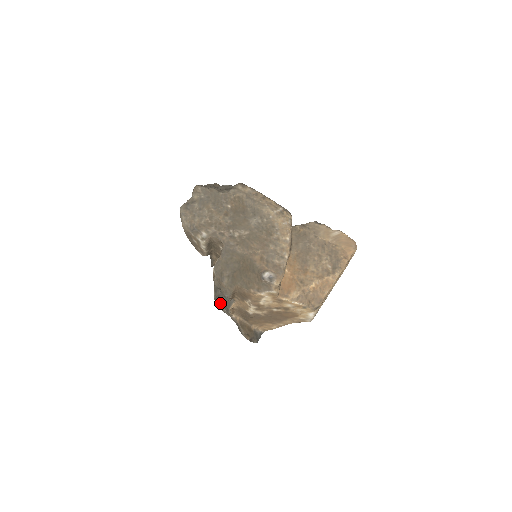
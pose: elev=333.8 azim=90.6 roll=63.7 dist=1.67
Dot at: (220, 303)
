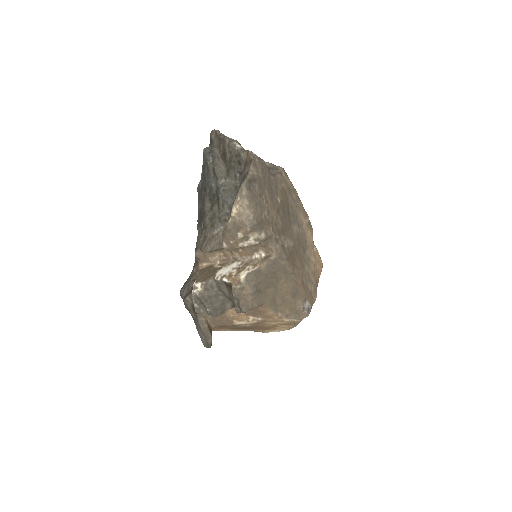
Dot at: (206, 305)
